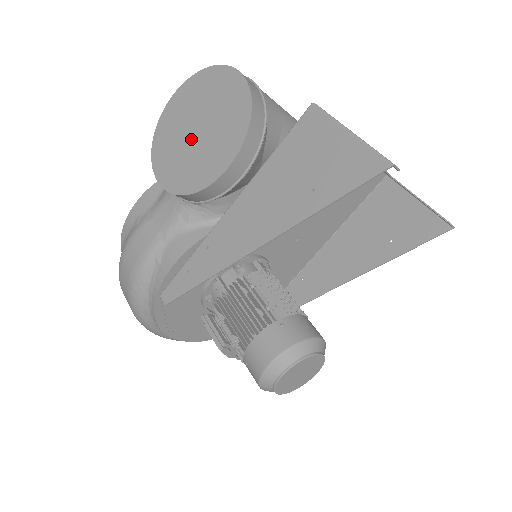
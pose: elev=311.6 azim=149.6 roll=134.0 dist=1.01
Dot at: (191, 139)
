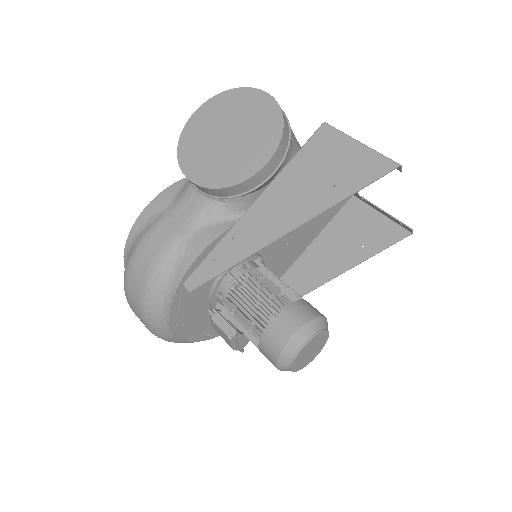
Dot at: (222, 144)
